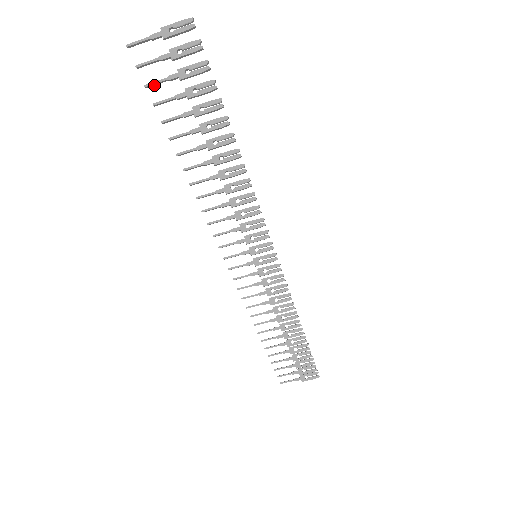
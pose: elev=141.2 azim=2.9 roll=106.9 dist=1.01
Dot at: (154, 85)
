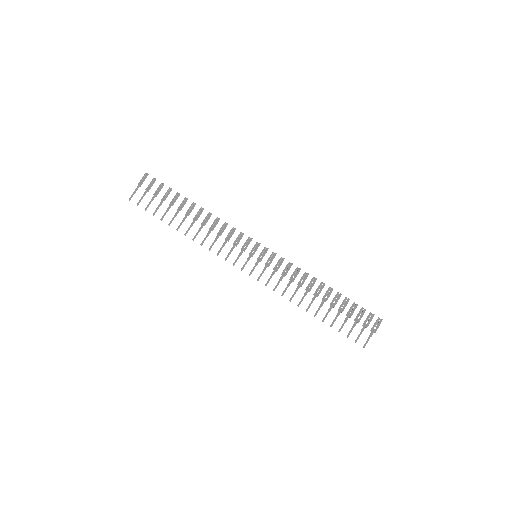
Dot at: occluded
